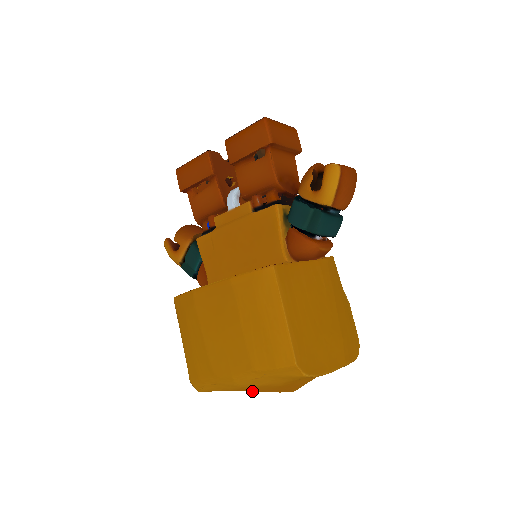
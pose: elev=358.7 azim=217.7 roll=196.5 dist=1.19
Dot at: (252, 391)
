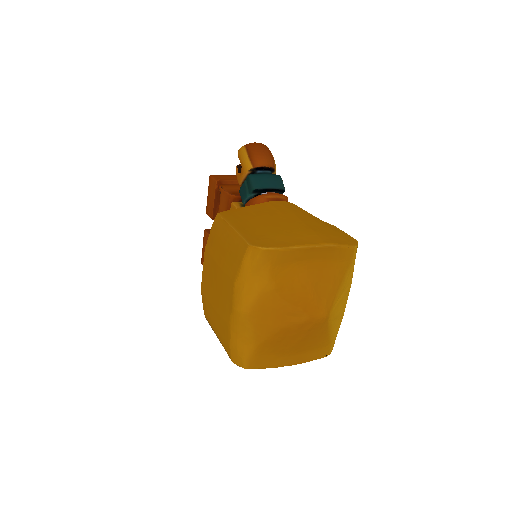
Dot at: (278, 330)
